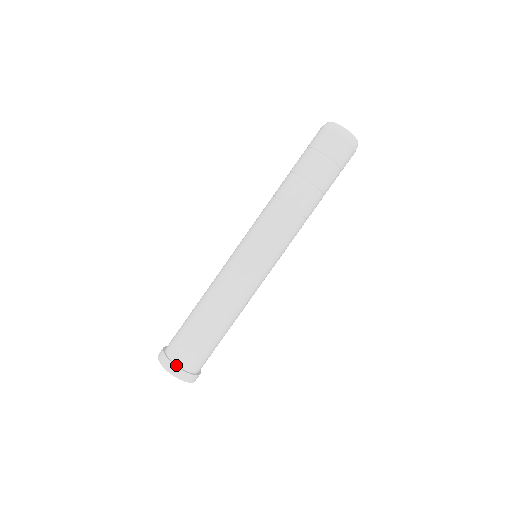
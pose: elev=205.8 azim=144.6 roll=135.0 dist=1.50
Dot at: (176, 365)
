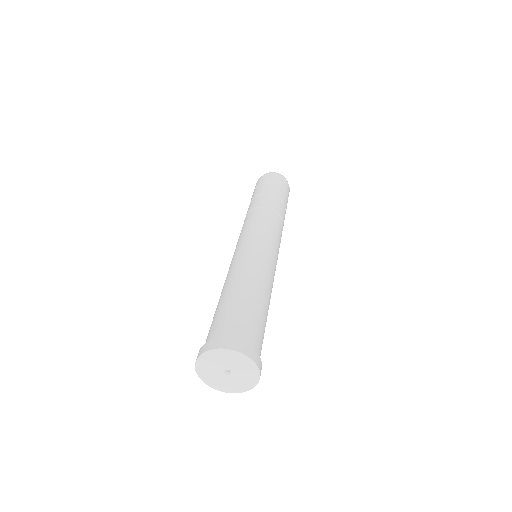
Dot at: (217, 340)
